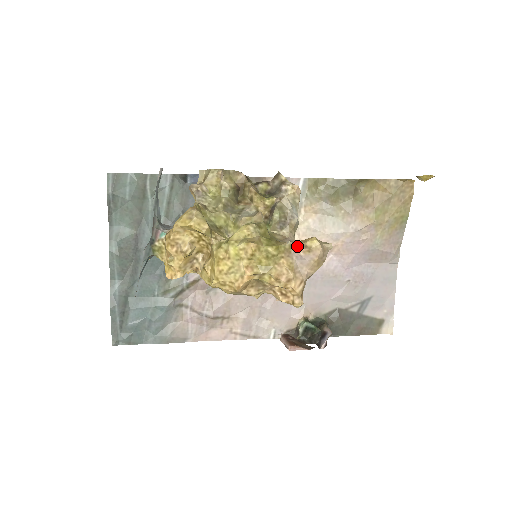
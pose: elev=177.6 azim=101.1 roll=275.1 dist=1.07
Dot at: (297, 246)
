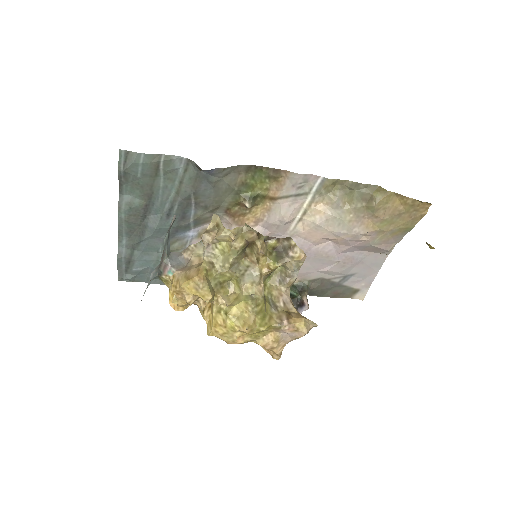
Dot at: (286, 326)
